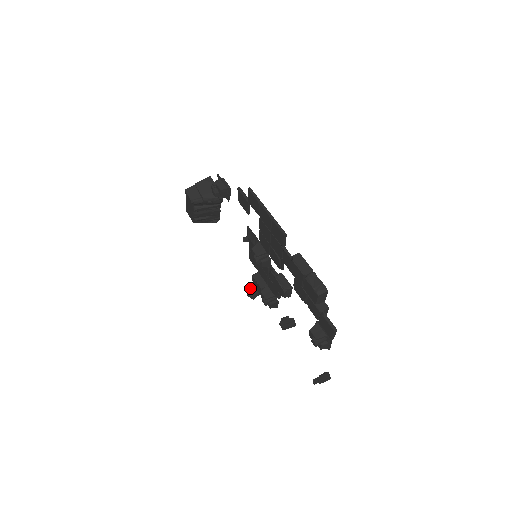
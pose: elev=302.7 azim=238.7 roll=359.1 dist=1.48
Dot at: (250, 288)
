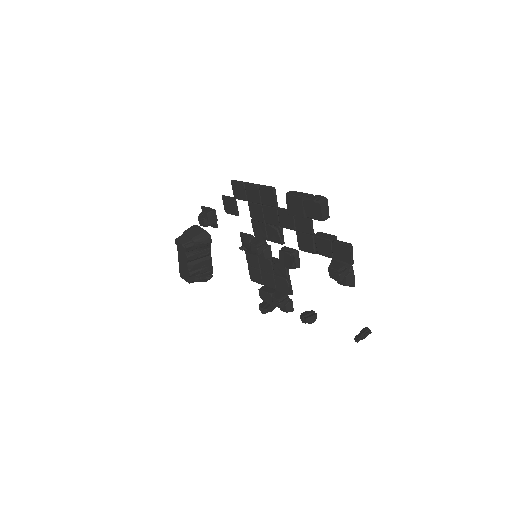
Dot at: (260, 304)
